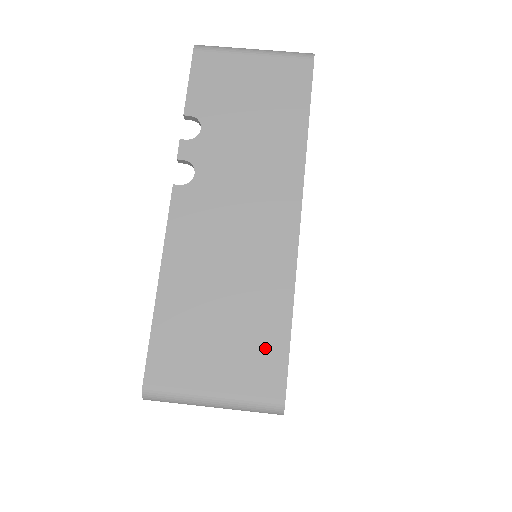
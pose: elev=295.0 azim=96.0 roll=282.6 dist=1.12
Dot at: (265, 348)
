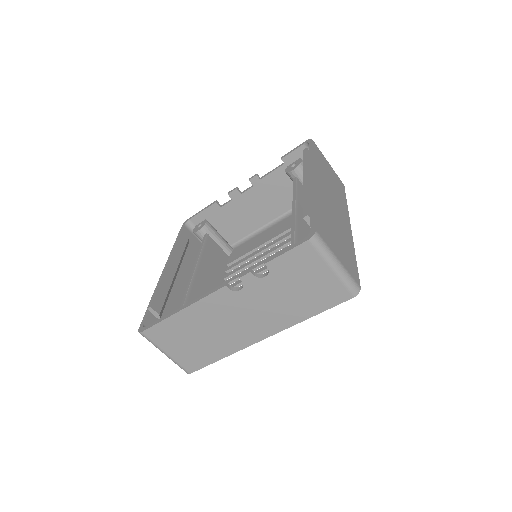
Dot at: (200, 358)
